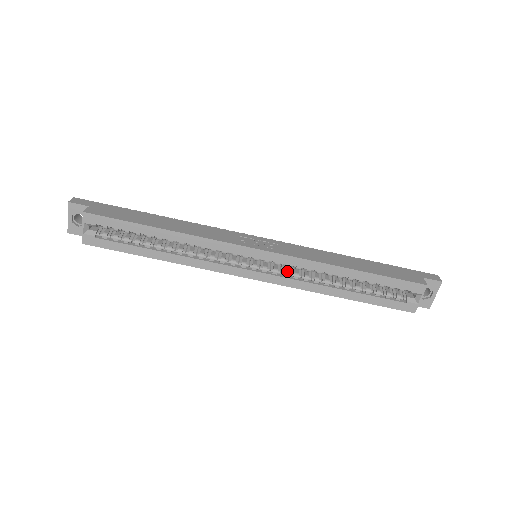
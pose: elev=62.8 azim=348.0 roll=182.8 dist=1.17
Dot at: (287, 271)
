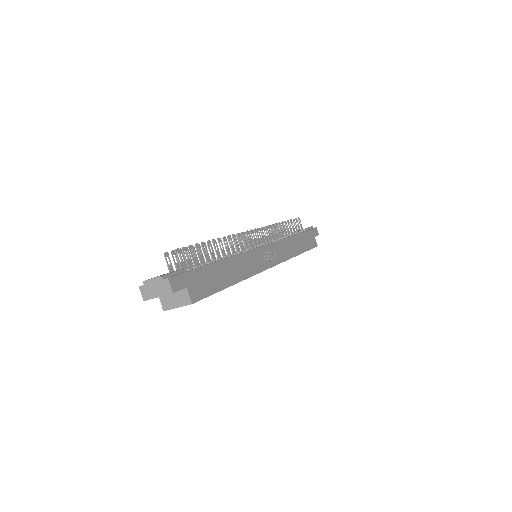
Dot at: occluded
